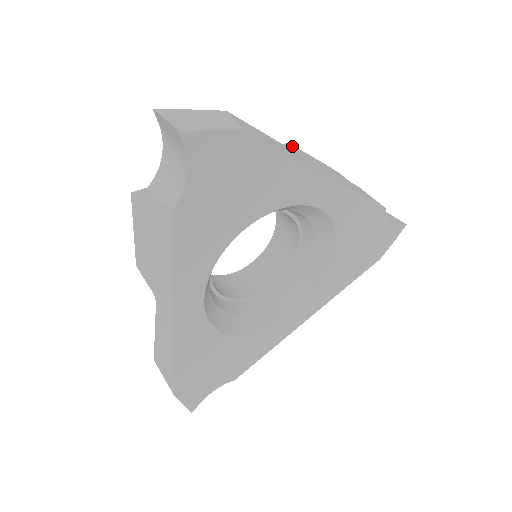
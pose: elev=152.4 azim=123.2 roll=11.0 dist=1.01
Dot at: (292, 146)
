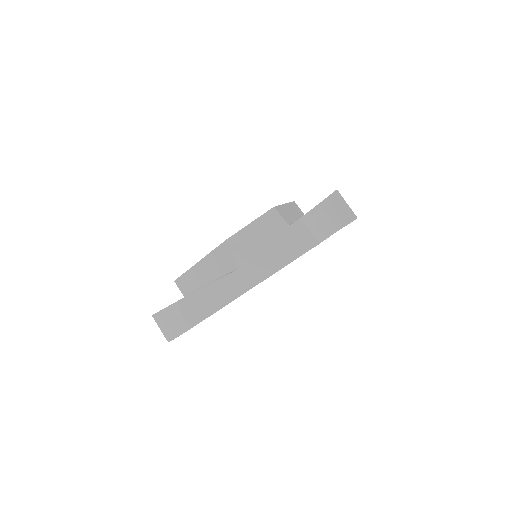
Dot at: occluded
